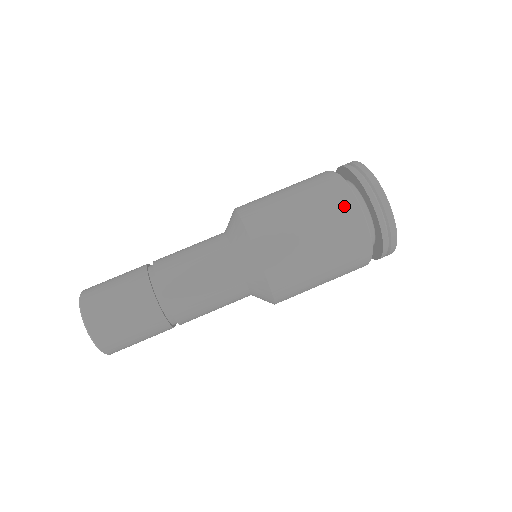
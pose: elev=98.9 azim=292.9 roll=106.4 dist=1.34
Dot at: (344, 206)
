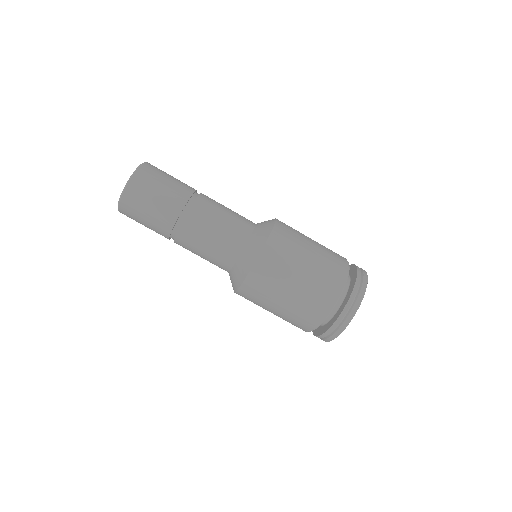
Dot at: (340, 263)
